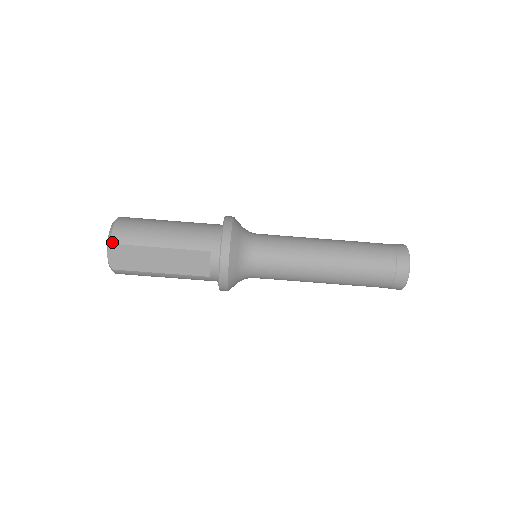
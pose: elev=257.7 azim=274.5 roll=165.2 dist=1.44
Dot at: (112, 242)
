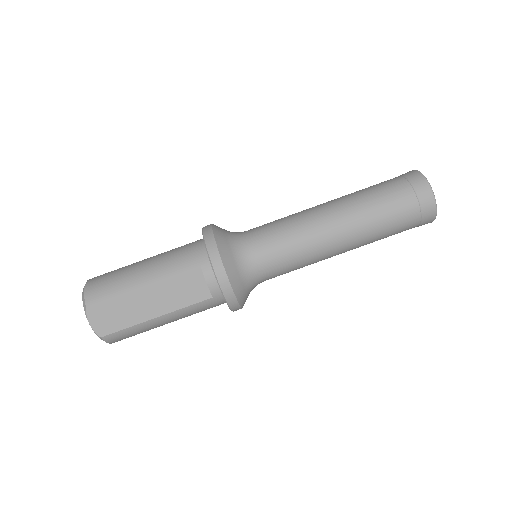
Dot at: (88, 304)
